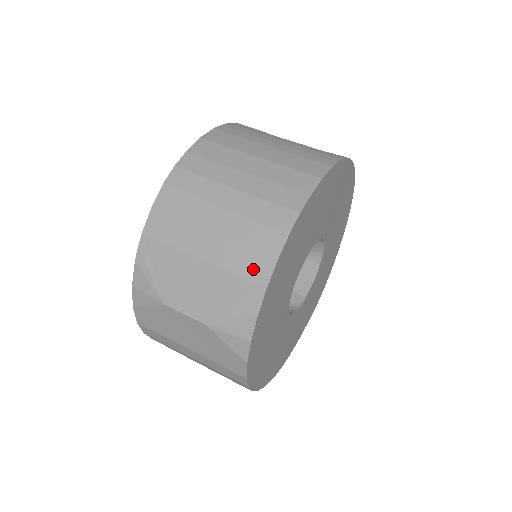
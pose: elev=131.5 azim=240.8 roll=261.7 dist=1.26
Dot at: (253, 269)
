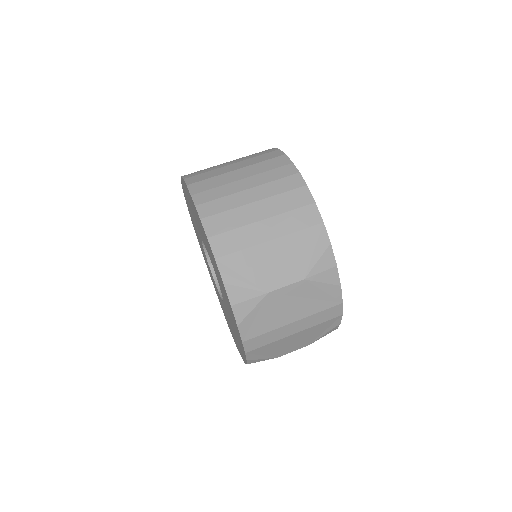
Dot at: (307, 219)
